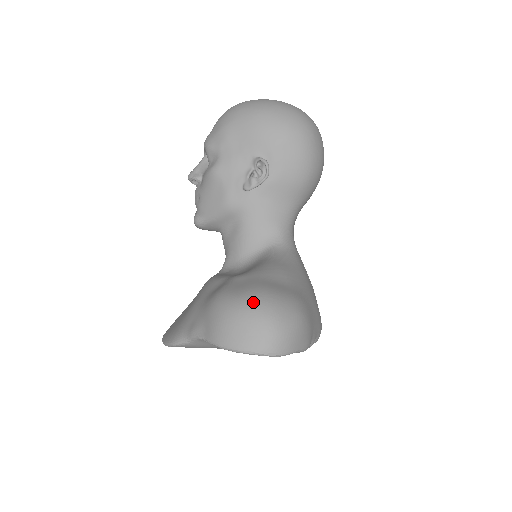
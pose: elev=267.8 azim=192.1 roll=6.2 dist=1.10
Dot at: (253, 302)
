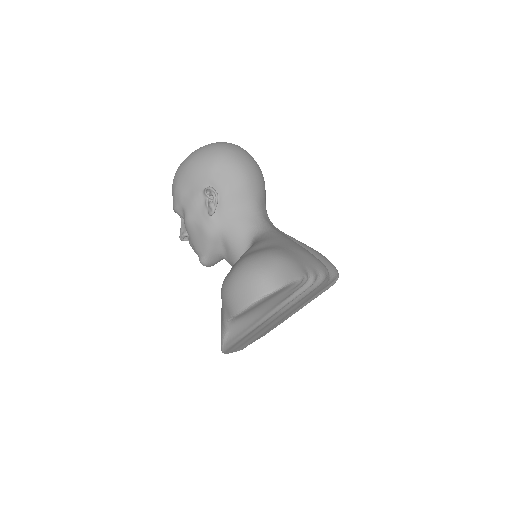
Dot at: (239, 269)
